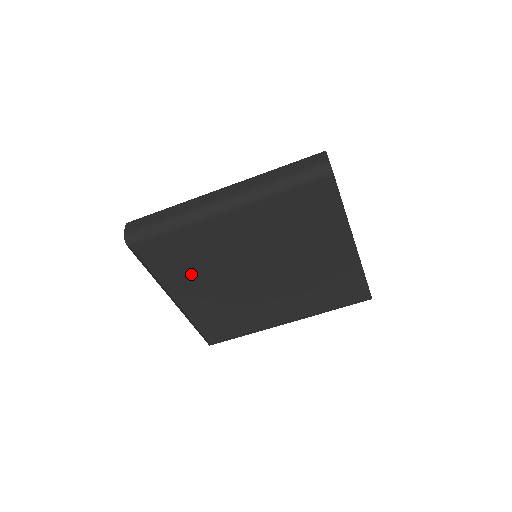
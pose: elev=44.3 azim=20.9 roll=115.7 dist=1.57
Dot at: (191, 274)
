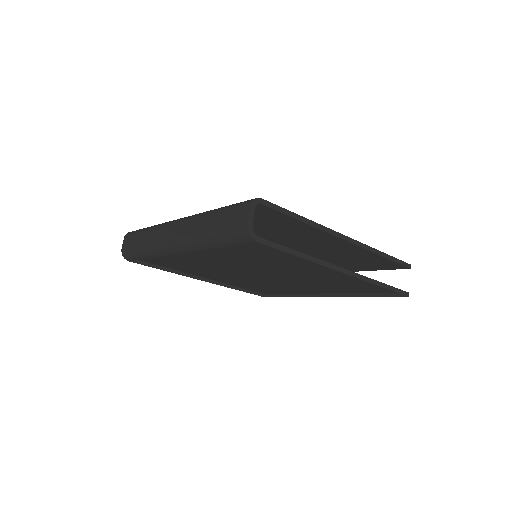
Dot at: (200, 270)
